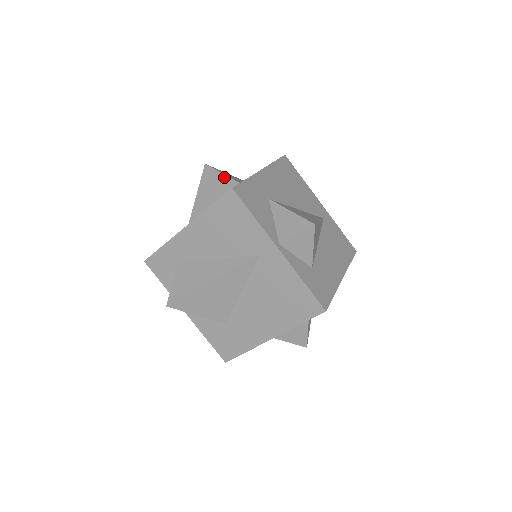
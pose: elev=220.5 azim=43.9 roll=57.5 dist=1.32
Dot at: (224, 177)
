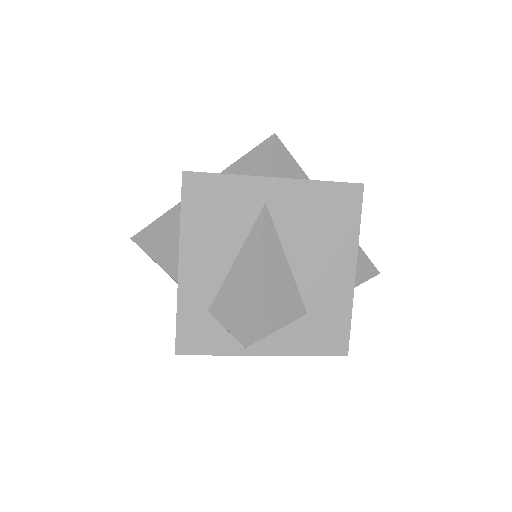
Dot at: (159, 220)
